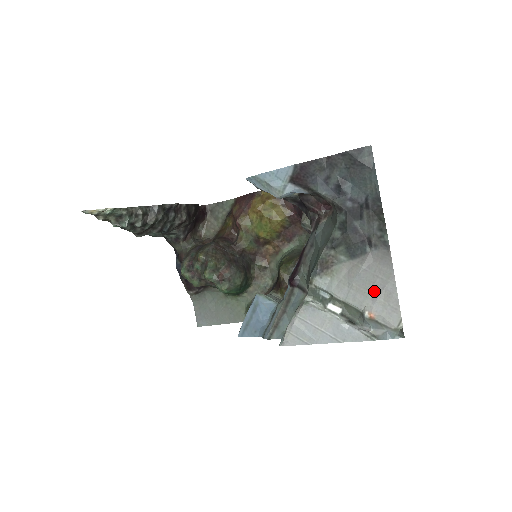
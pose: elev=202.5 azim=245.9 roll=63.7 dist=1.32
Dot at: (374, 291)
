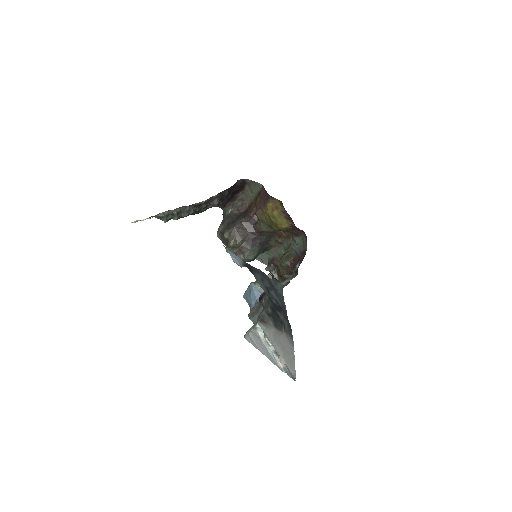
Dot at: (284, 352)
